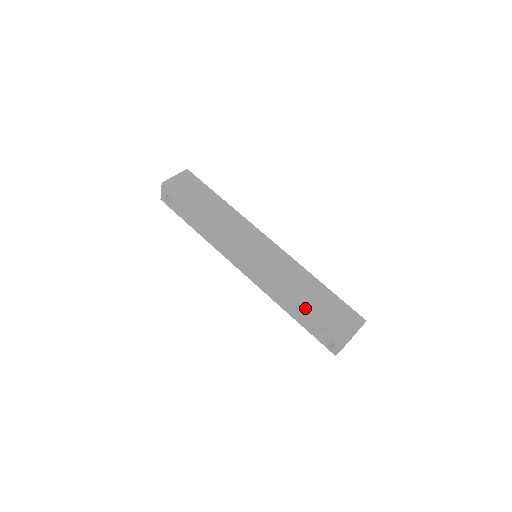
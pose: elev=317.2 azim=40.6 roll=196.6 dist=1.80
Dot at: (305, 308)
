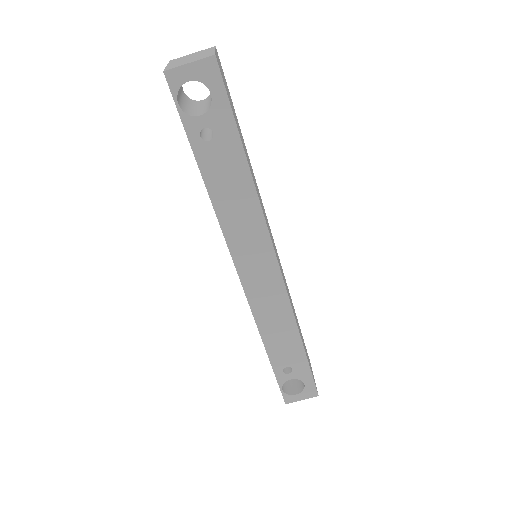
Dot at: occluded
